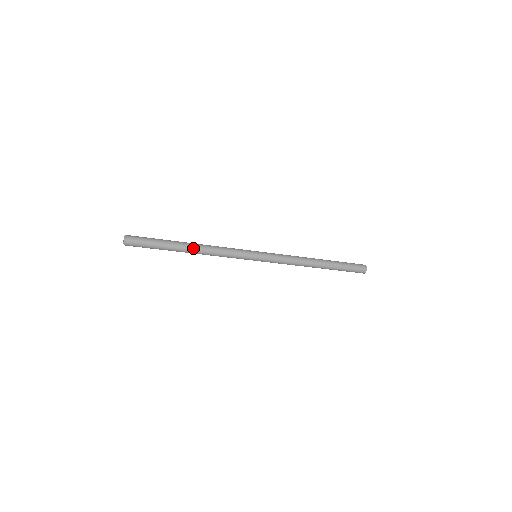
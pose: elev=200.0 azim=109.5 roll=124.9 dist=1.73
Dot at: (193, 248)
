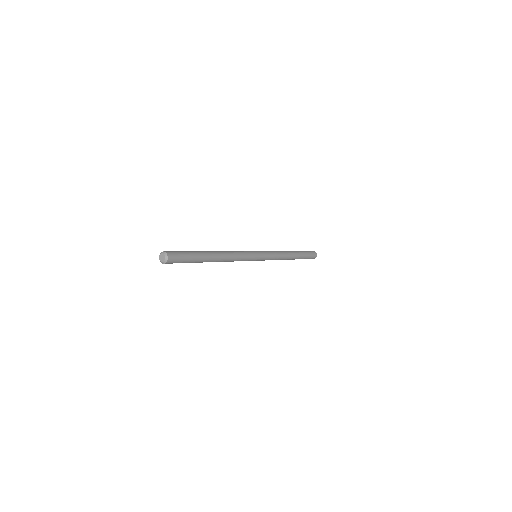
Dot at: (218, 255)
